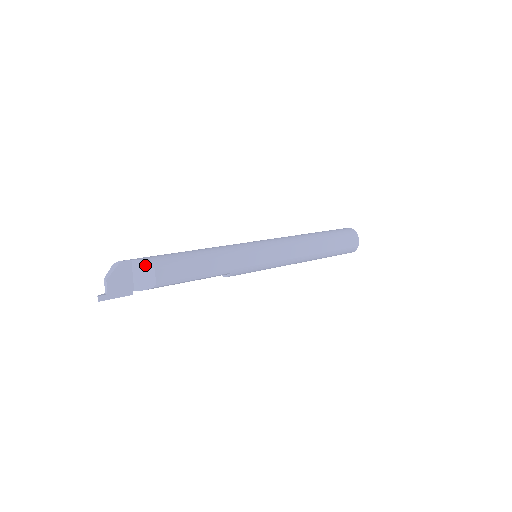
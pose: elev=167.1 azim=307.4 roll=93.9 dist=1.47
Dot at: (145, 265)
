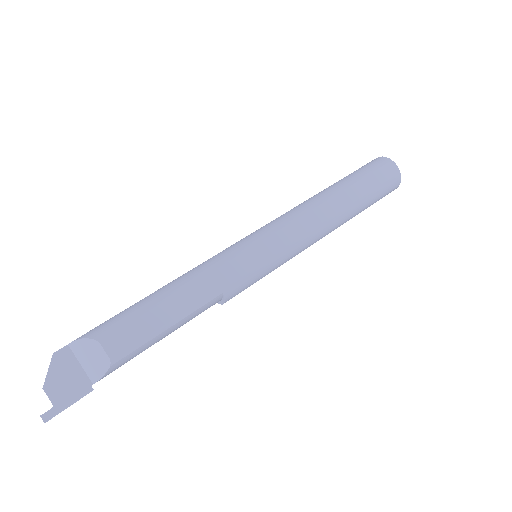
Dot at: (85, 342)
